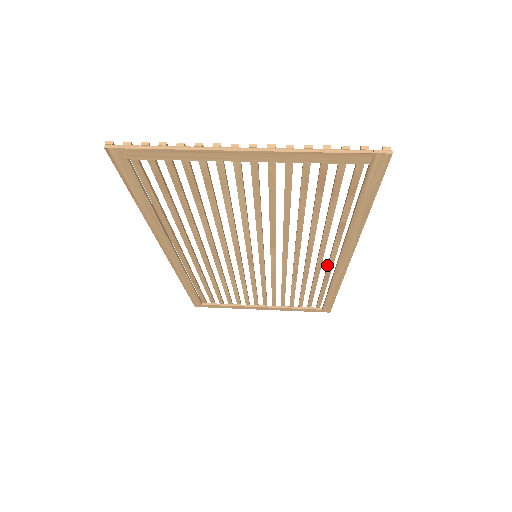
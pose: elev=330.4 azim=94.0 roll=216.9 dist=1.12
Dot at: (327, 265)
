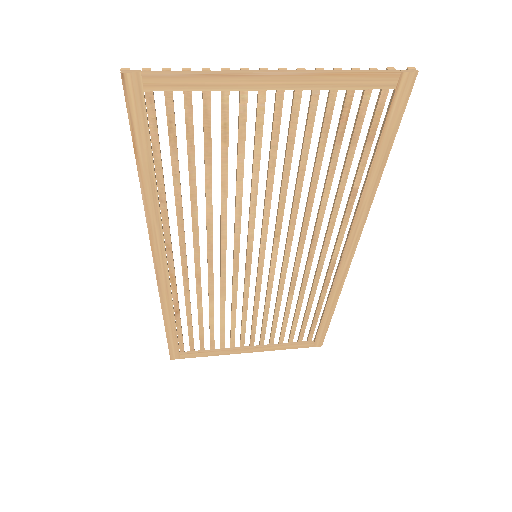
Dot at: occluded
